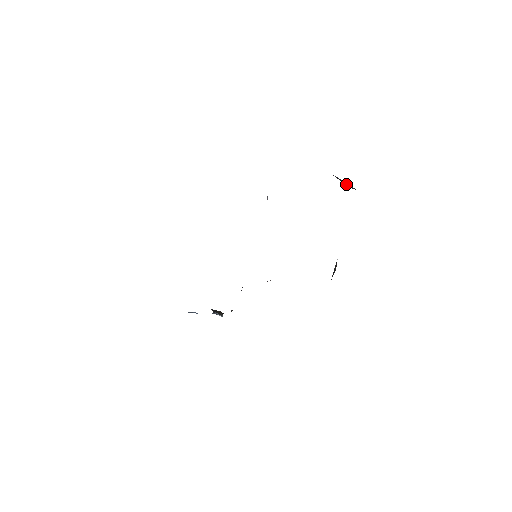
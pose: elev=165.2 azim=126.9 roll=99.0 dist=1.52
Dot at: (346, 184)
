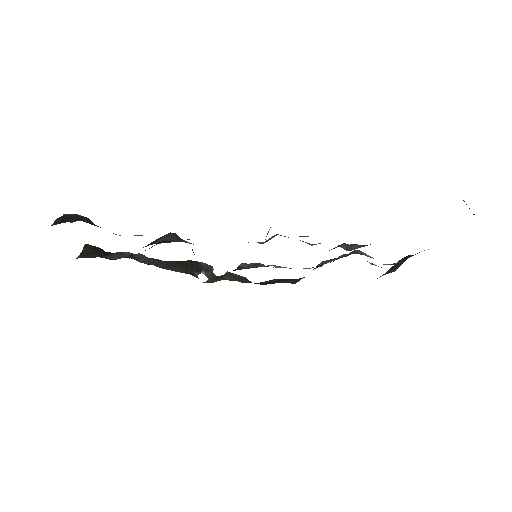
Dot at: occluded
